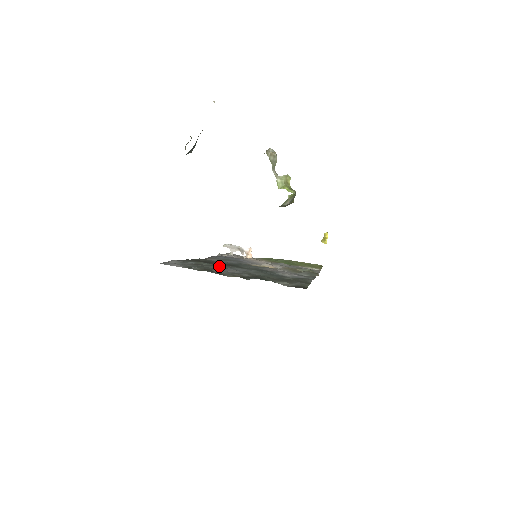
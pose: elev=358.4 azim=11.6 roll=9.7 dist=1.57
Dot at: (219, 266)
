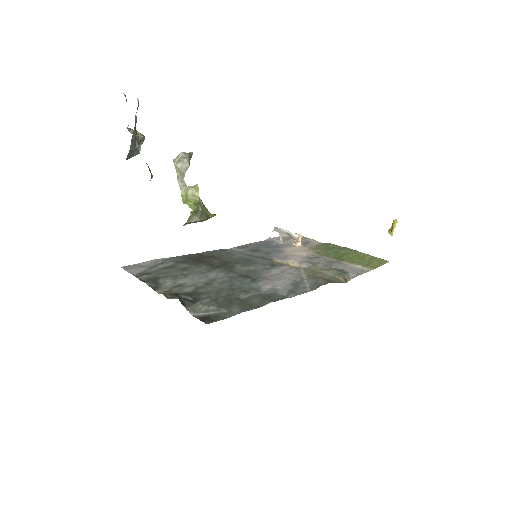
Dot at: (192, 270)
